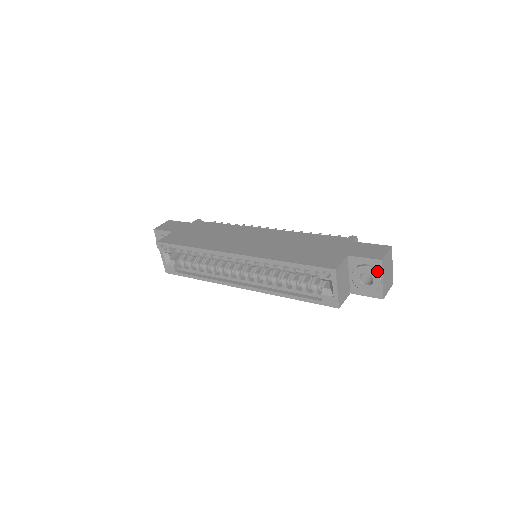
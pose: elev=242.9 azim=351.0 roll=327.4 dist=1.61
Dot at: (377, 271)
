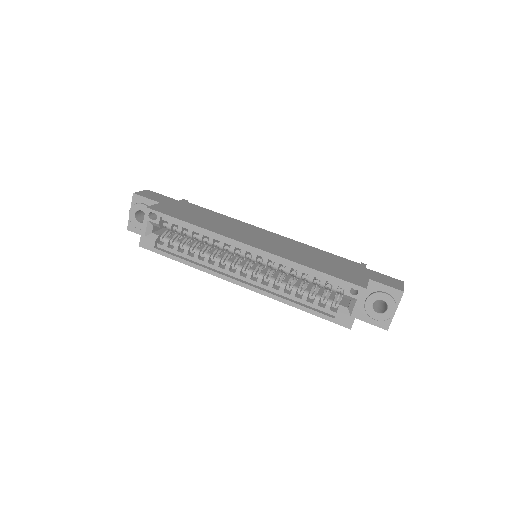
Dot at: (395, 301)
